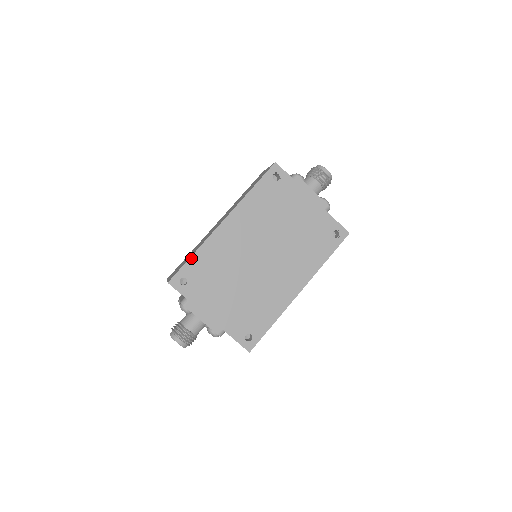
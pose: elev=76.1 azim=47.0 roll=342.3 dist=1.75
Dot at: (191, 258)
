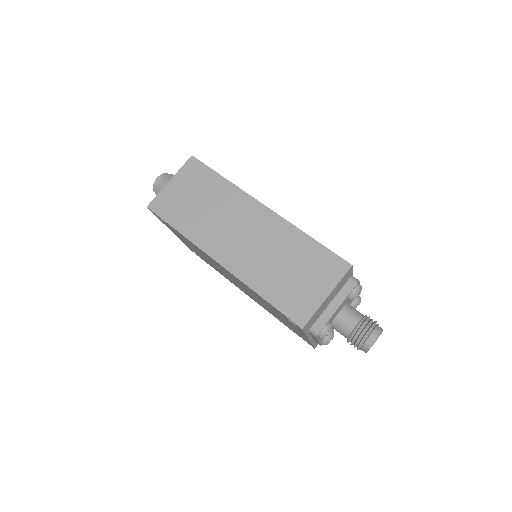
Dot at: occluded
